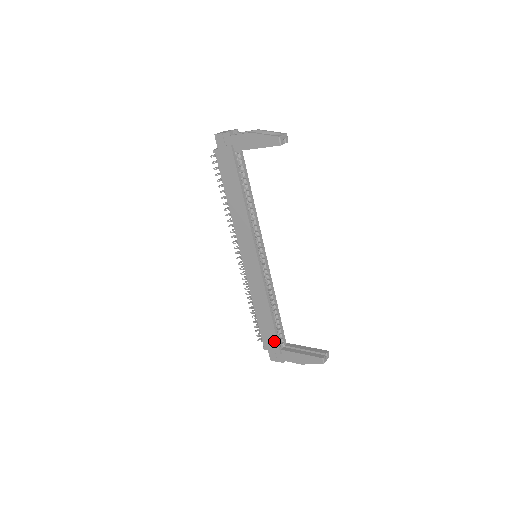
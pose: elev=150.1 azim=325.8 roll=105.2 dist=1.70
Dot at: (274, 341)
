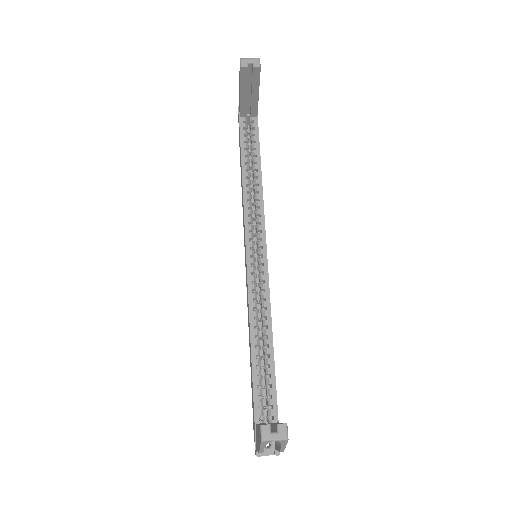
Dot at: (253, 406)
